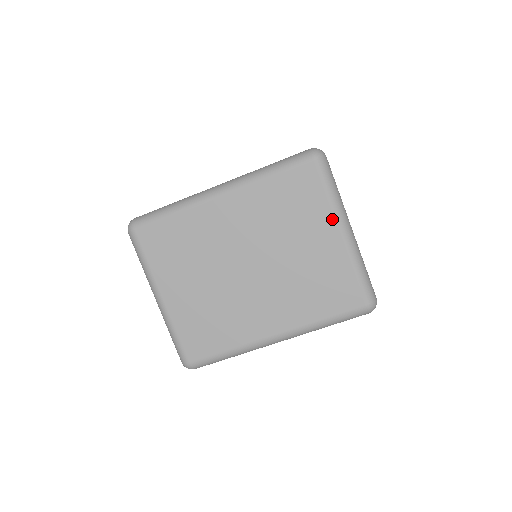
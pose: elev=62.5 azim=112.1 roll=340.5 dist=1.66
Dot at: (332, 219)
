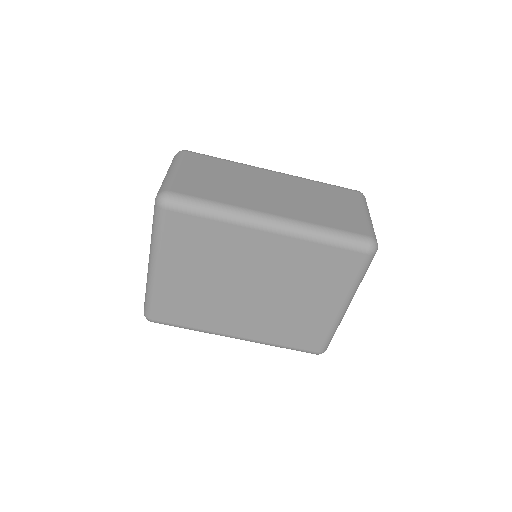
Dot at: (343, 296)
